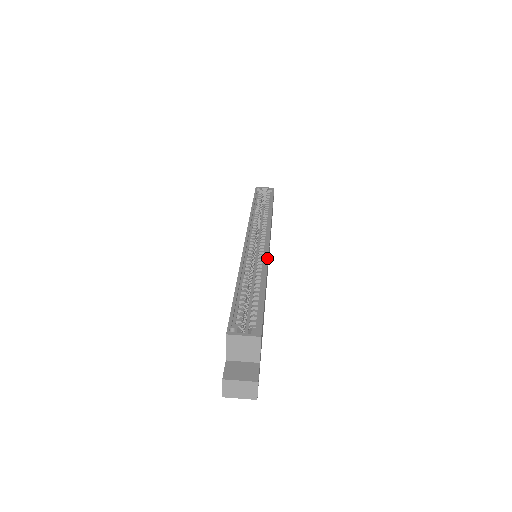
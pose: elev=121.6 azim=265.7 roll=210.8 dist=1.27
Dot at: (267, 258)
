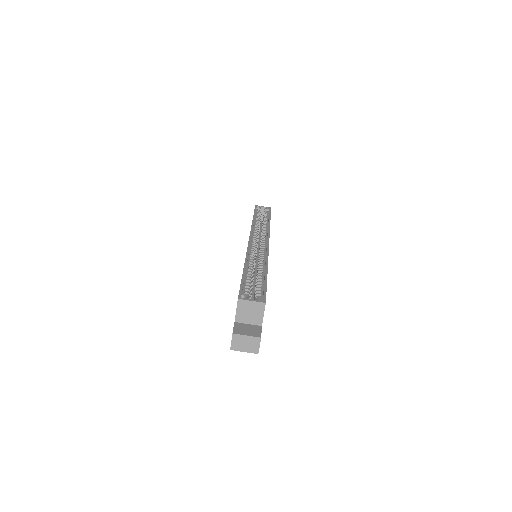
Dot at: (268, 254)
